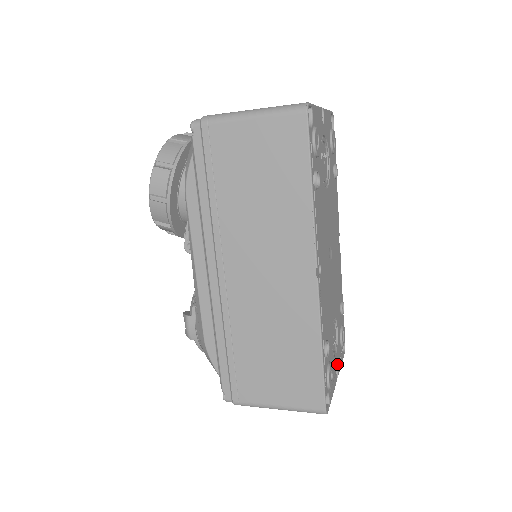
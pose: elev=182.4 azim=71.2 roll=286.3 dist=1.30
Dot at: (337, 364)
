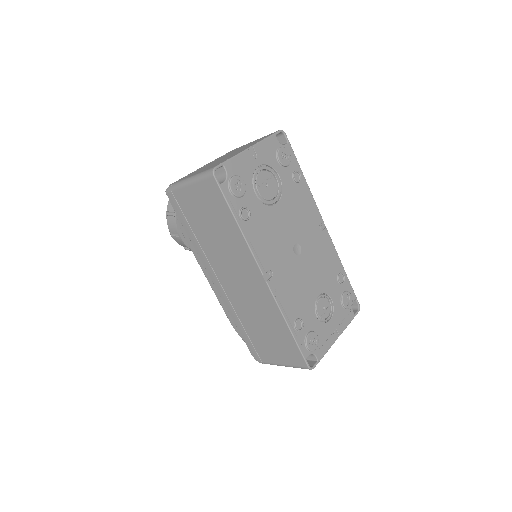
Dot at: (336, 326)
